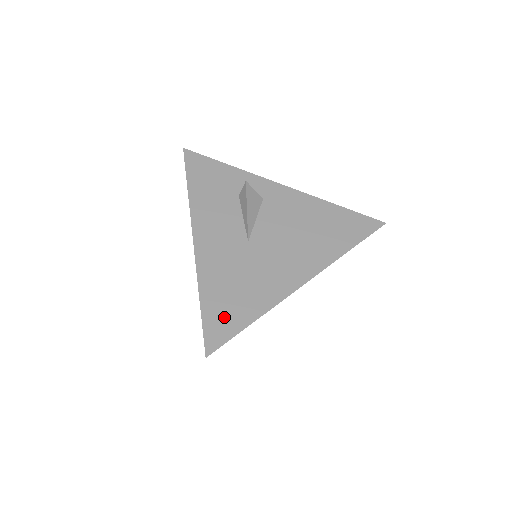
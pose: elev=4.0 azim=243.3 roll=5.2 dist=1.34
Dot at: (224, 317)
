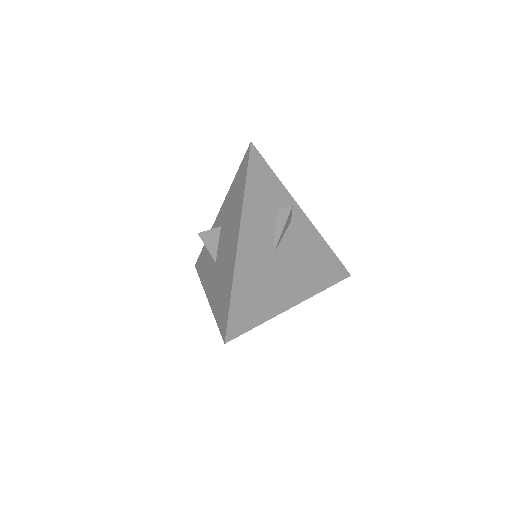
Dot at: (244, 314)
